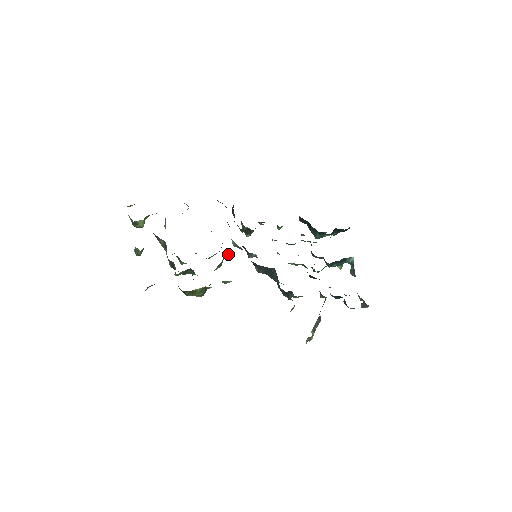
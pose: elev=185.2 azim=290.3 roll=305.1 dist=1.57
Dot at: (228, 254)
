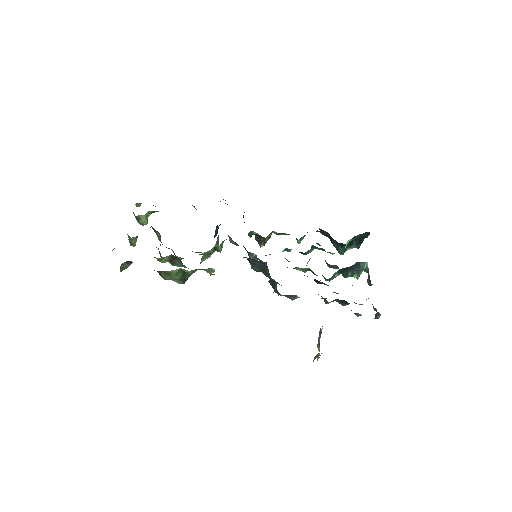
Dot at: (219, 246)
